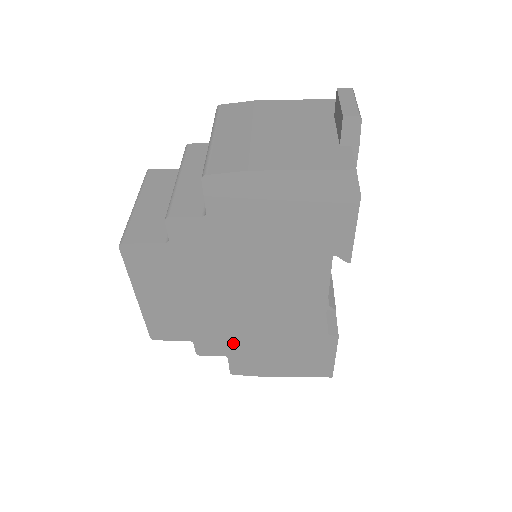
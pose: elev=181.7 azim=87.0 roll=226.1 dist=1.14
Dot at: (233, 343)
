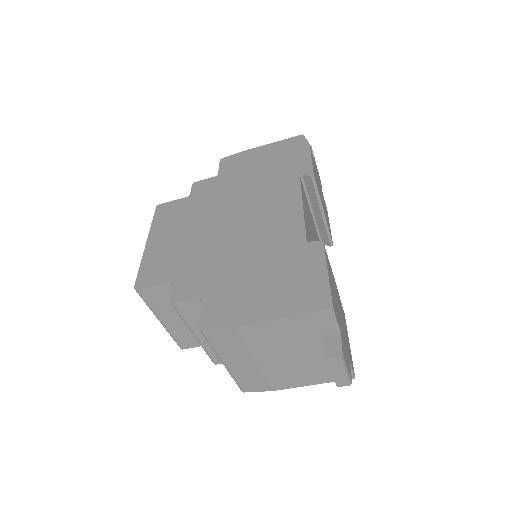
Dot at: (213, 276)
